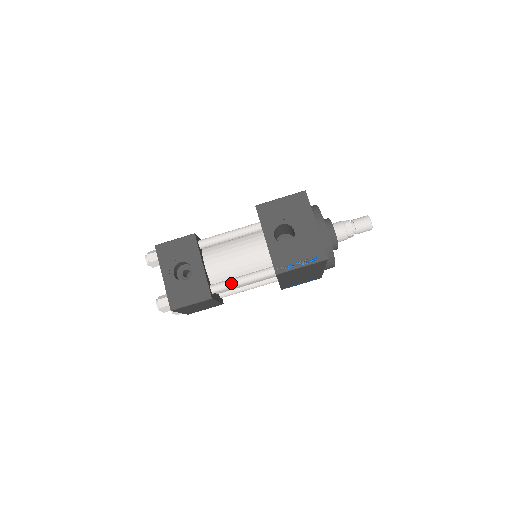
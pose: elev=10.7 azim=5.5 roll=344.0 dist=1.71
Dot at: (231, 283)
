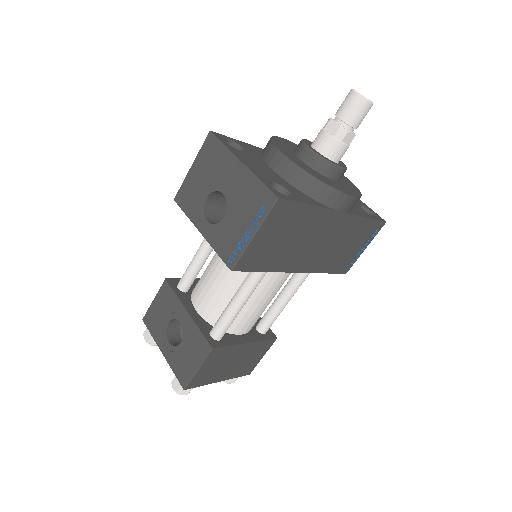
Dot at: (226, 313)
